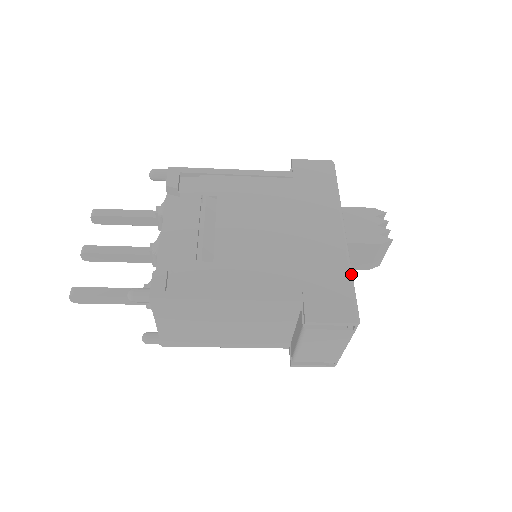
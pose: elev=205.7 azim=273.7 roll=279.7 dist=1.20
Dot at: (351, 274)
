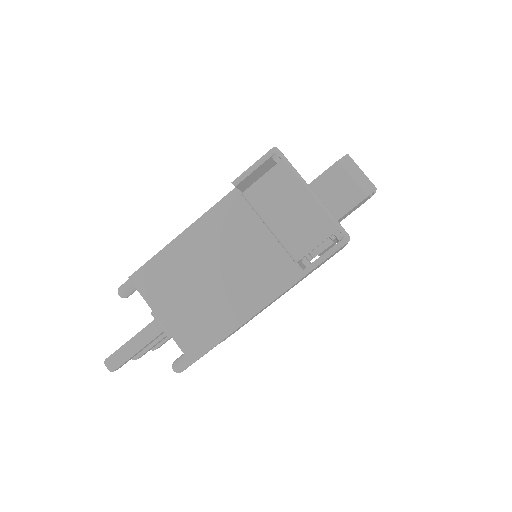
Dot at: occluded
